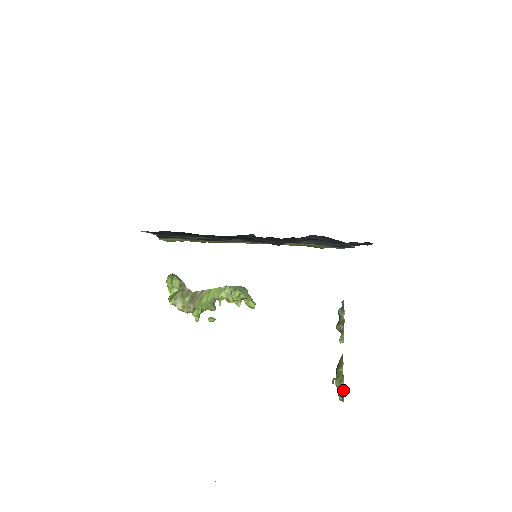
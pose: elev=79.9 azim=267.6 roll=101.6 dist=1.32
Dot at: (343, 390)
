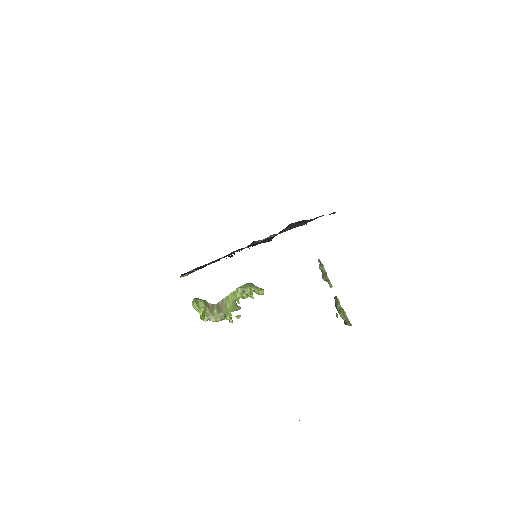
Dot at: (347, 318)
